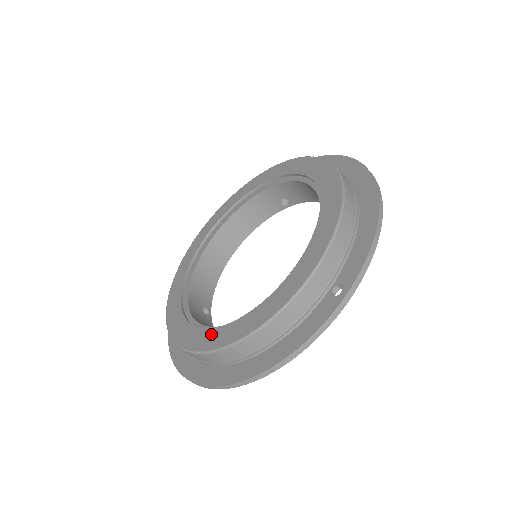
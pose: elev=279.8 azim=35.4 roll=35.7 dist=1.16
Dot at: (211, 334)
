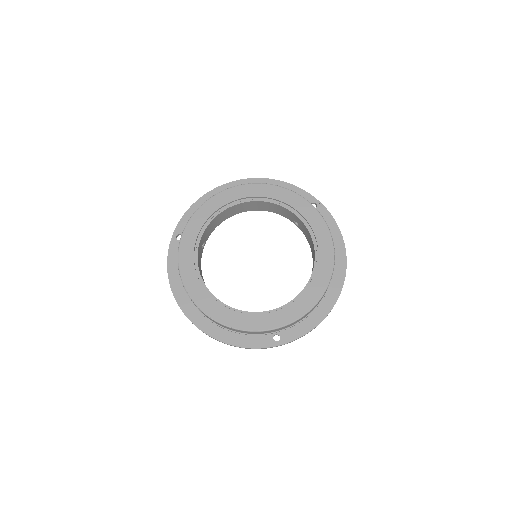
Dot at: (205, 297)
